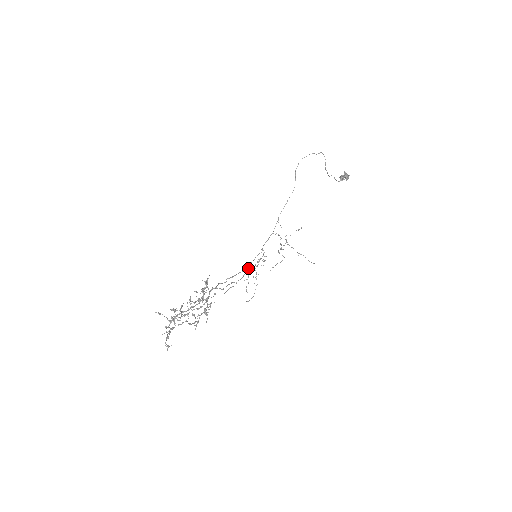
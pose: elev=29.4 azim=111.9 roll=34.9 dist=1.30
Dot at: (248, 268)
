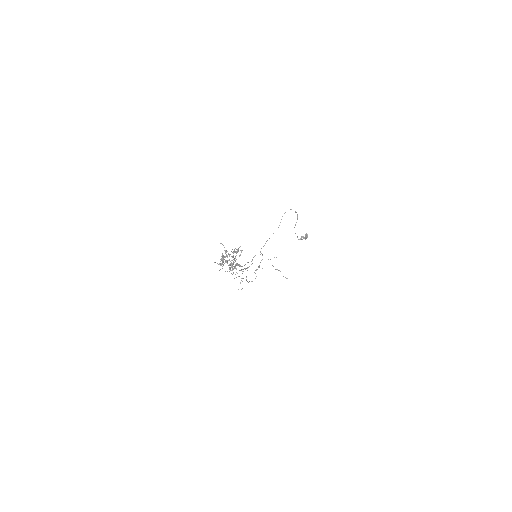
Dot at: occluded
